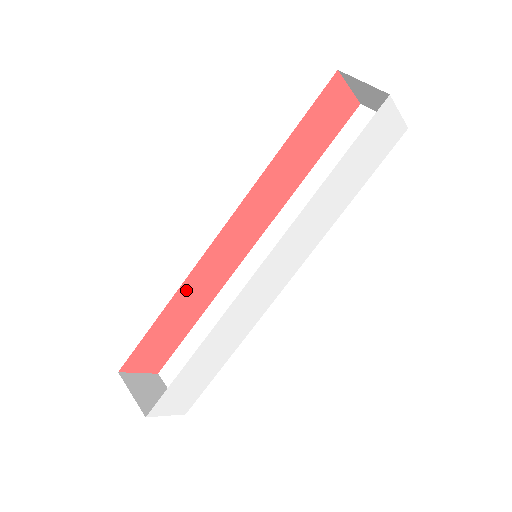
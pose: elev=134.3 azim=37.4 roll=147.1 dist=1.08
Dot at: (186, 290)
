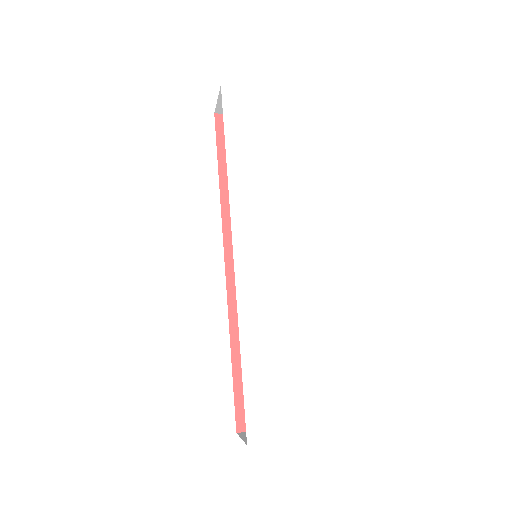
Dot at: occluded
